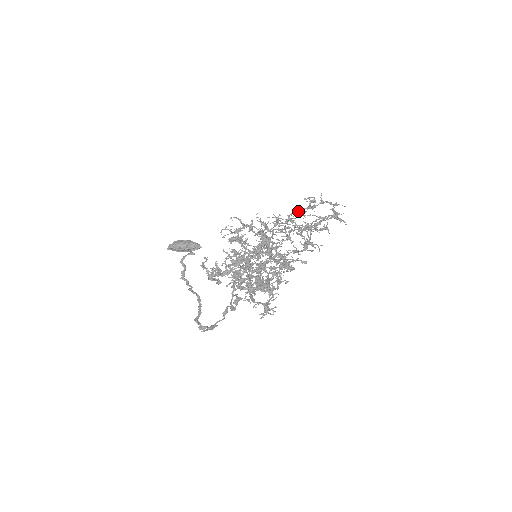
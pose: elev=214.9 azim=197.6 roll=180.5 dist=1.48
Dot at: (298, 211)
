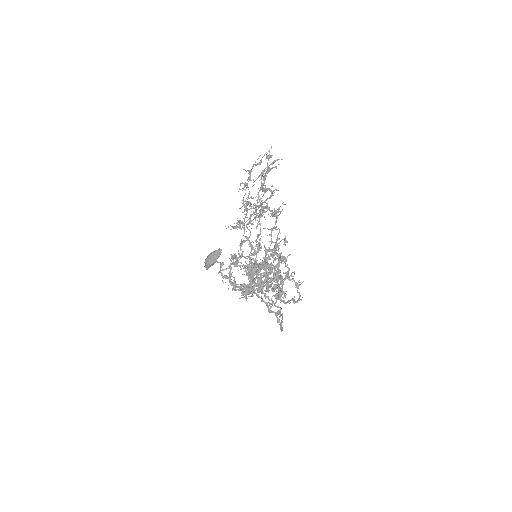
Dot at: occluded
